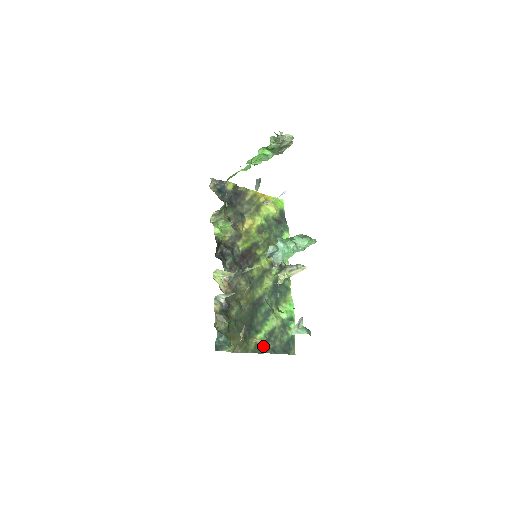
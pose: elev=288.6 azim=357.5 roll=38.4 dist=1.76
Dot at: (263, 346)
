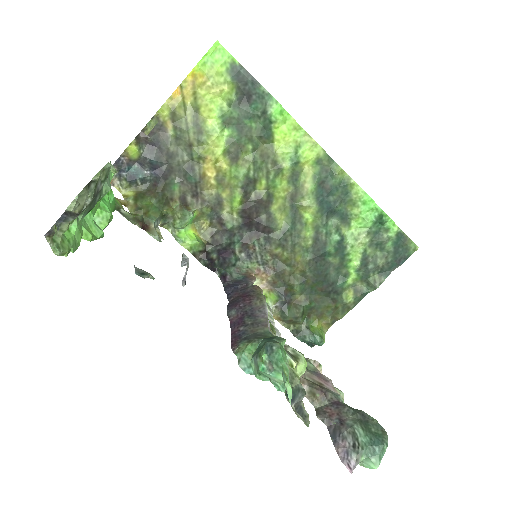
Dot at: (365, 283)
